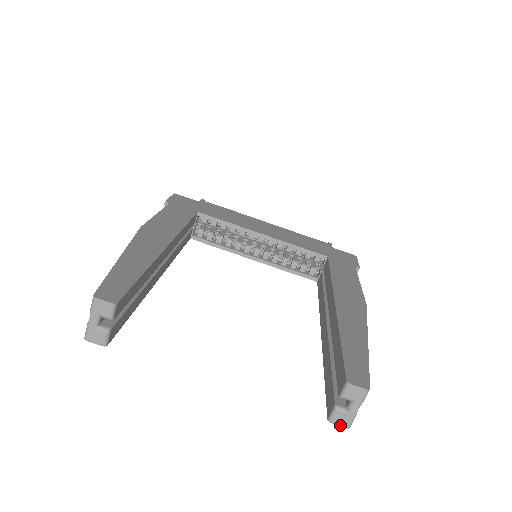
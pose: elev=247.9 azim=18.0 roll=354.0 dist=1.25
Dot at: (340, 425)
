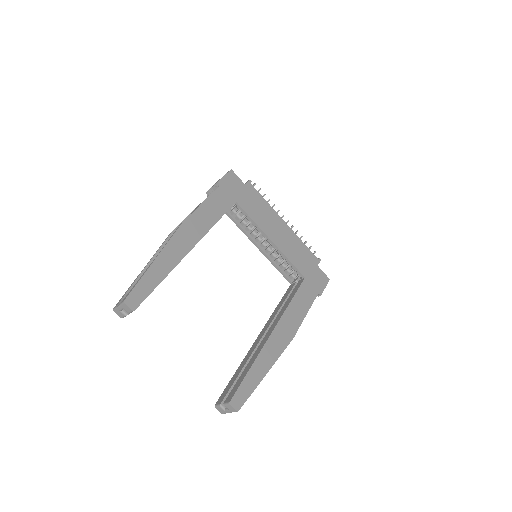
Dot at: (219, 411)
